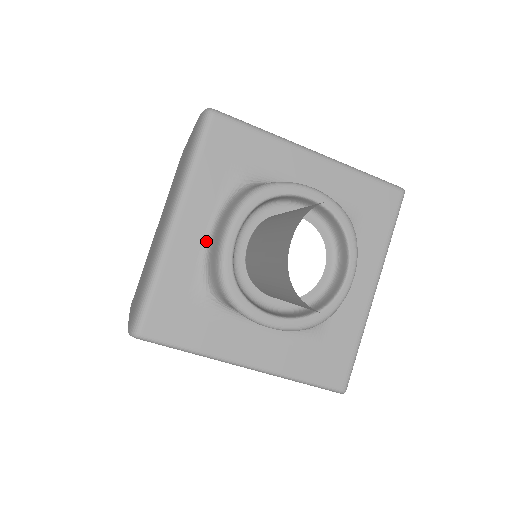
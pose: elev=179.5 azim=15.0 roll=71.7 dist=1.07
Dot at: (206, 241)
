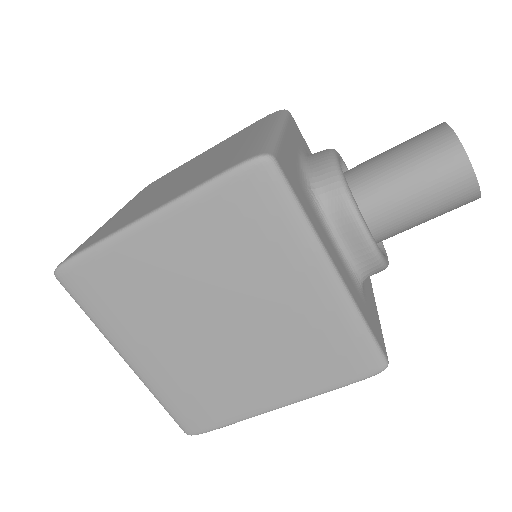
Dot at: (300, 160)
